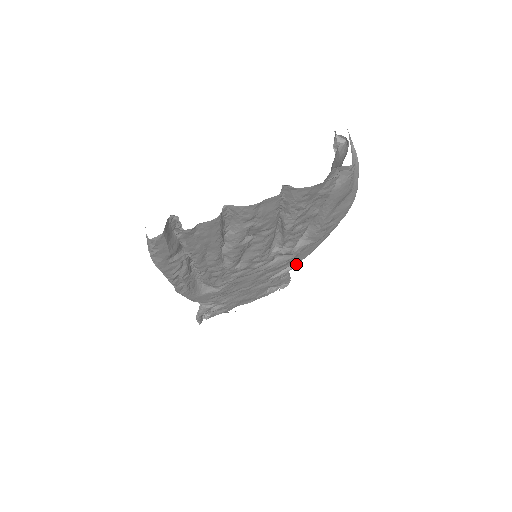
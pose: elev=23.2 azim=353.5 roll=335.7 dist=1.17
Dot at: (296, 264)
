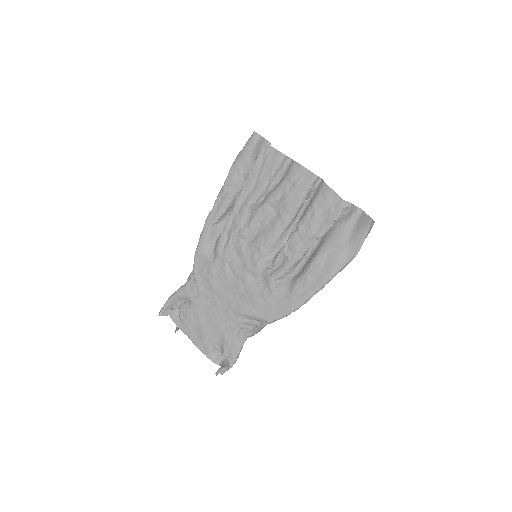
Dot at: (258, 326)
